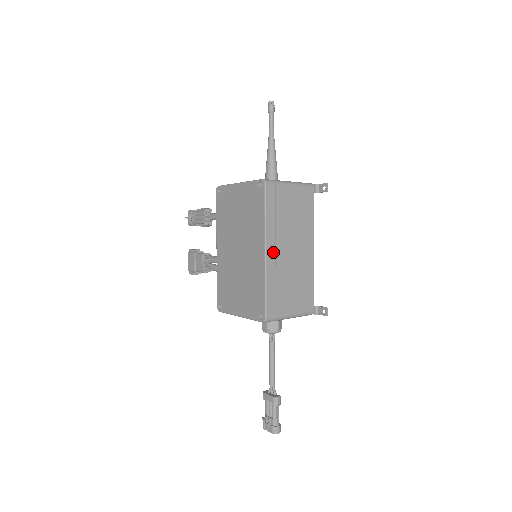
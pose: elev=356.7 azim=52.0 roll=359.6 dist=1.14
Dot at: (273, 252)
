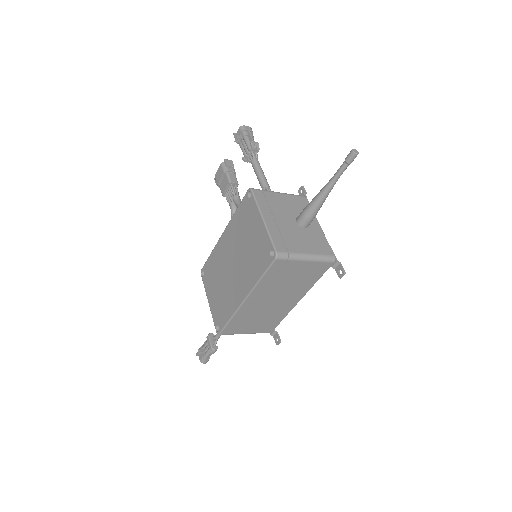
Dot at: (253, 301)
